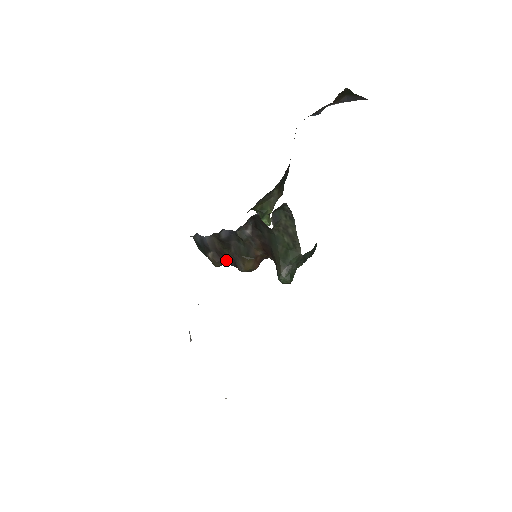
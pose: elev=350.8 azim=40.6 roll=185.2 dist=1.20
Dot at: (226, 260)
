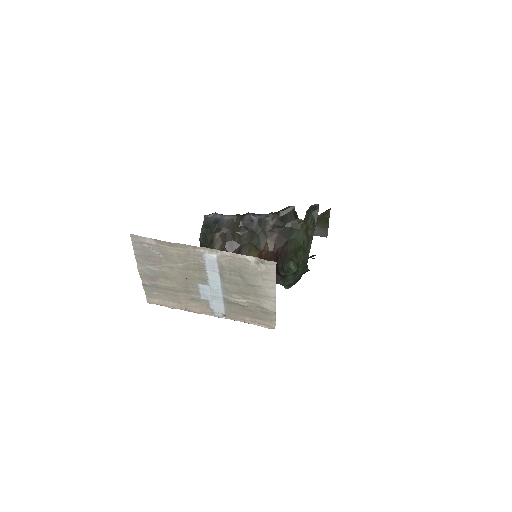
Dot at: (230, 245)
